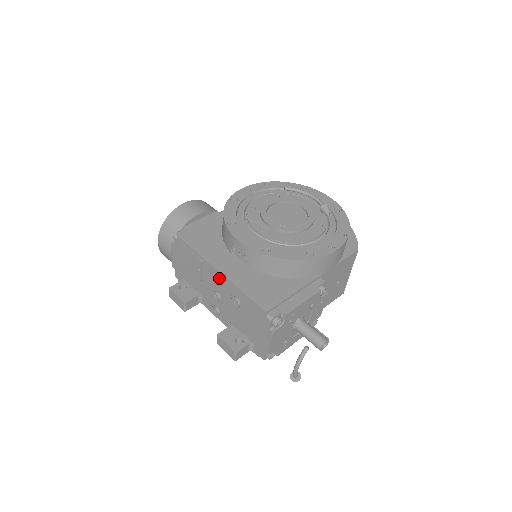
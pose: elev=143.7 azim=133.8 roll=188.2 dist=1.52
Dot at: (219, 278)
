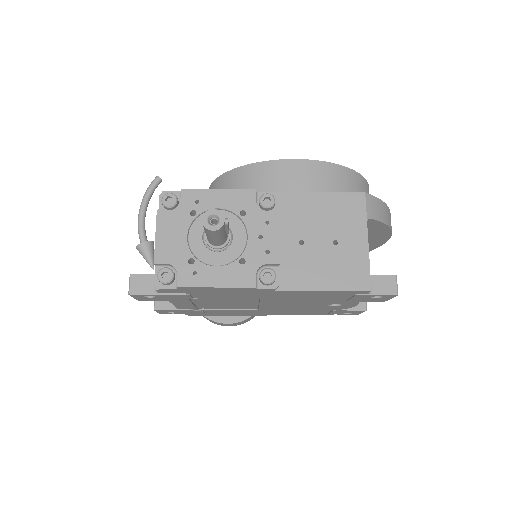
Dot at: occluded
